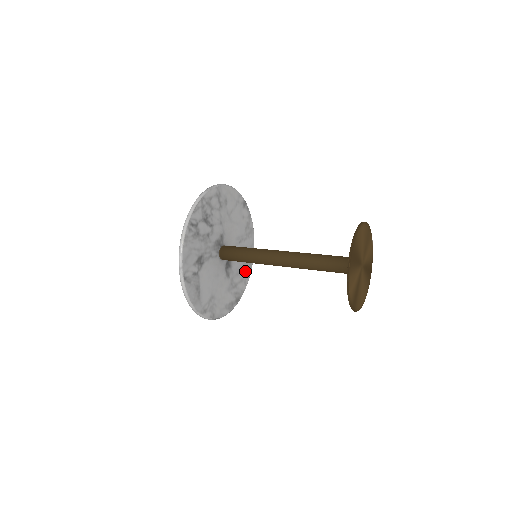
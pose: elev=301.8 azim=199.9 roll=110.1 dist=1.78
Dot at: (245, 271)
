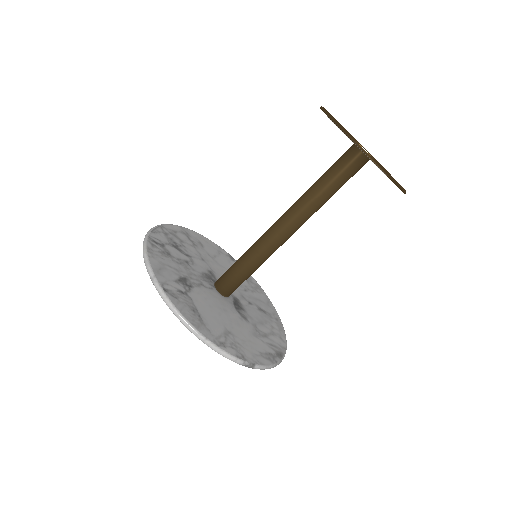
Dot at: (273, 326)
